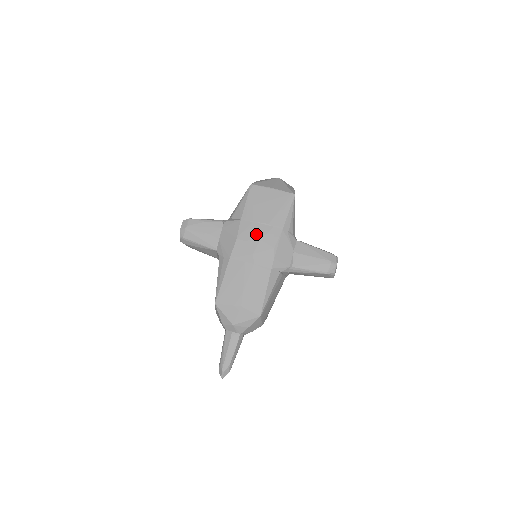
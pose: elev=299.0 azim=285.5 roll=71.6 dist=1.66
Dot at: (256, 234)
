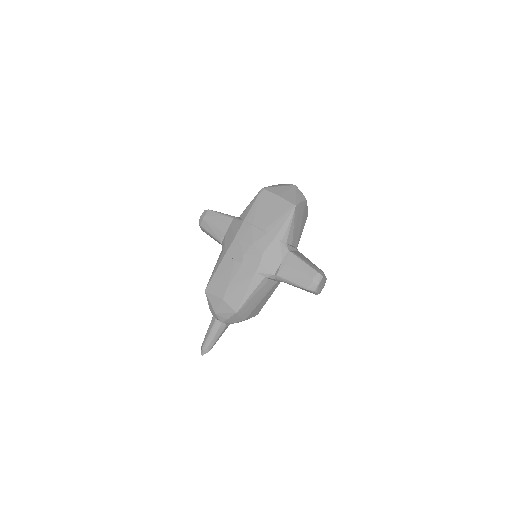
Dot at: (251, 237)
